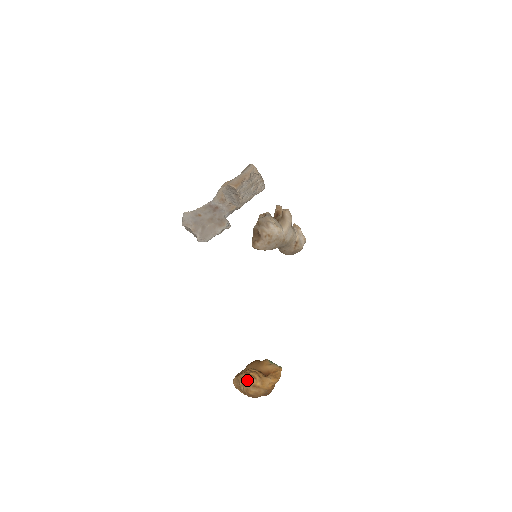
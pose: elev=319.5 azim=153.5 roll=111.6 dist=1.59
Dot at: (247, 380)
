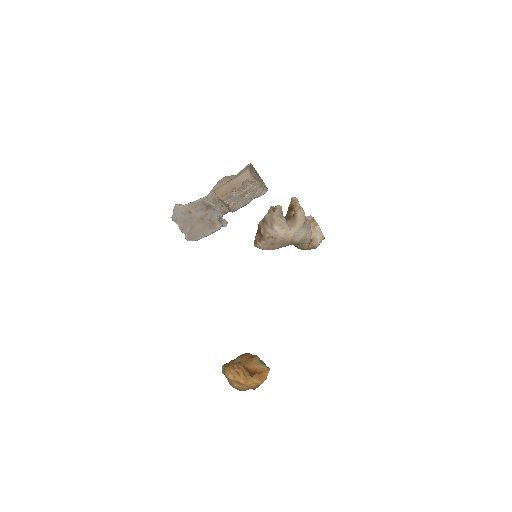
Dot at: (232, 375)
